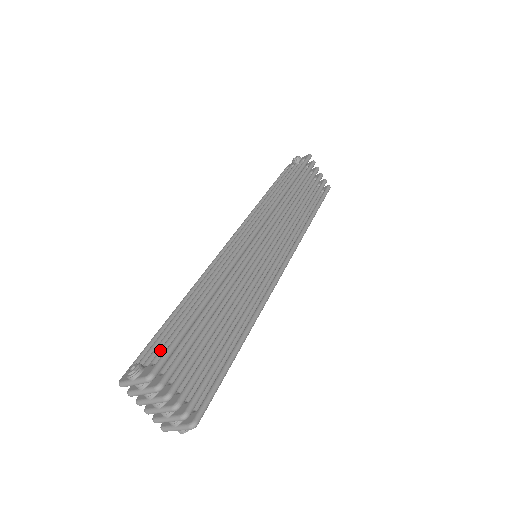
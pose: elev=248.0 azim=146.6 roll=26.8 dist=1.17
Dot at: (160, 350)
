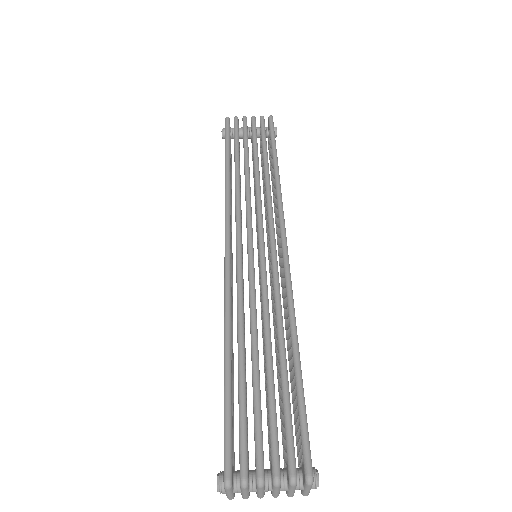
Dot at: occluded
